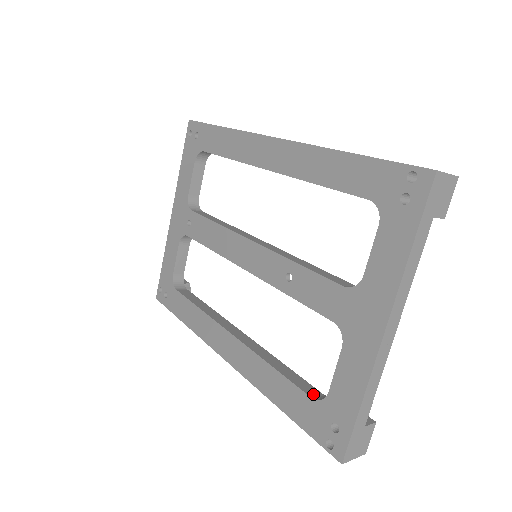
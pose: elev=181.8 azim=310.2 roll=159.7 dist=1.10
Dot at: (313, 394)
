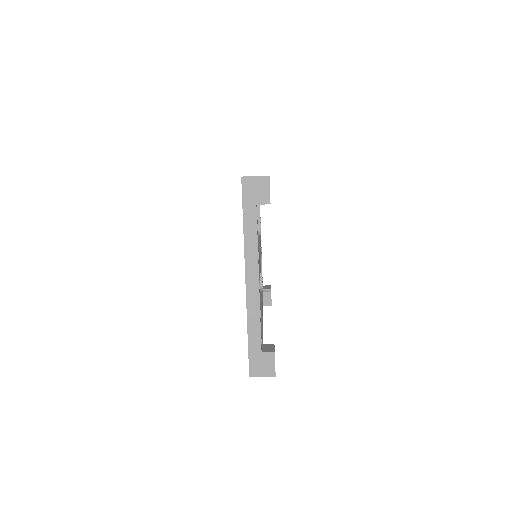
Dot at: occluded
